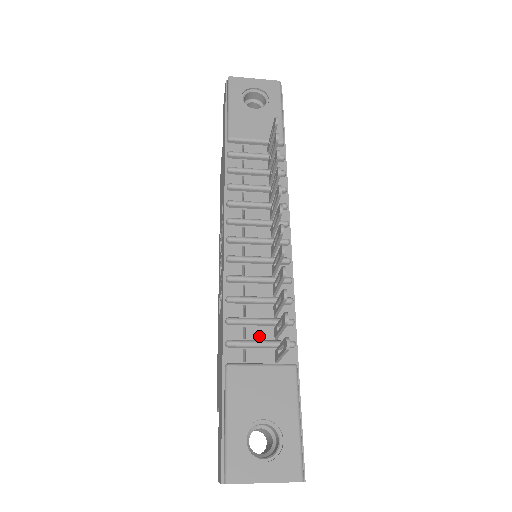
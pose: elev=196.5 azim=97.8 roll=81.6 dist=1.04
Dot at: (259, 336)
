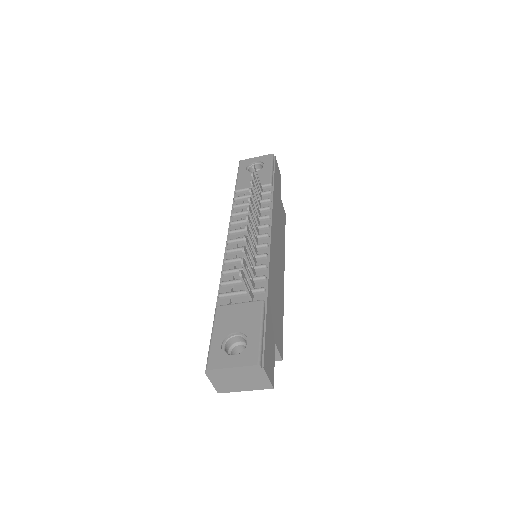
Dot at: occluded
